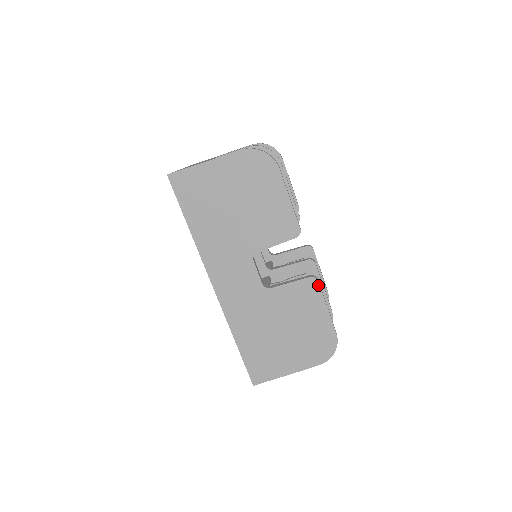
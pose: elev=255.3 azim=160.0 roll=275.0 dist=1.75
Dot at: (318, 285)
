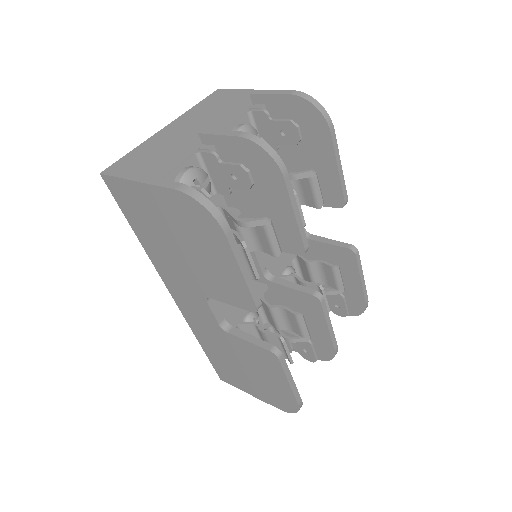
Dot at: (279, 362)
